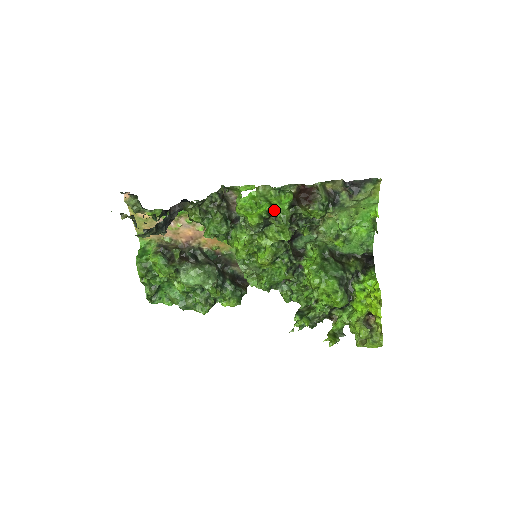
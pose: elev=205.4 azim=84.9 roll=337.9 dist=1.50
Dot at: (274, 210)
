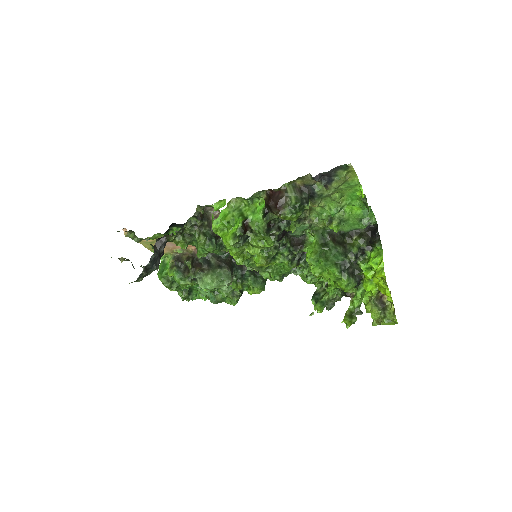
Dot at: (249, 223)
